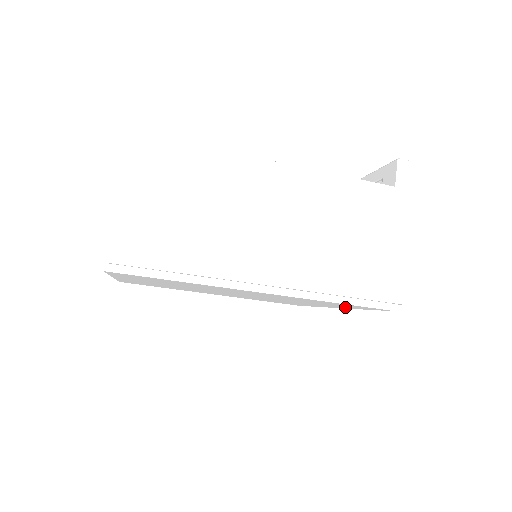
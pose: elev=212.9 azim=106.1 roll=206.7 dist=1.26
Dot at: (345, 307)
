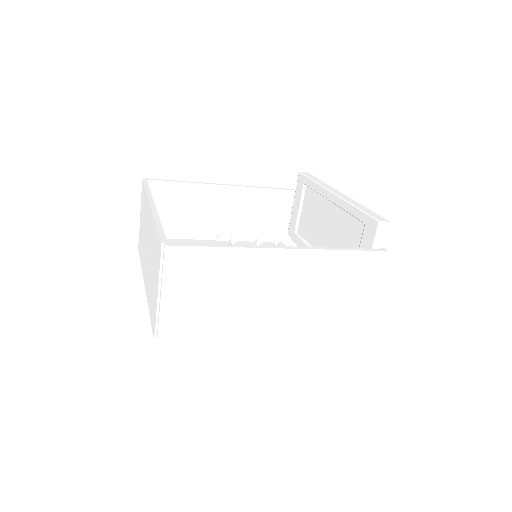
Dot at: occluded
